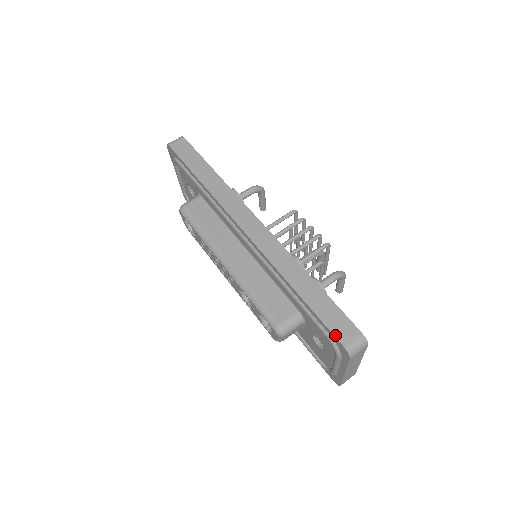
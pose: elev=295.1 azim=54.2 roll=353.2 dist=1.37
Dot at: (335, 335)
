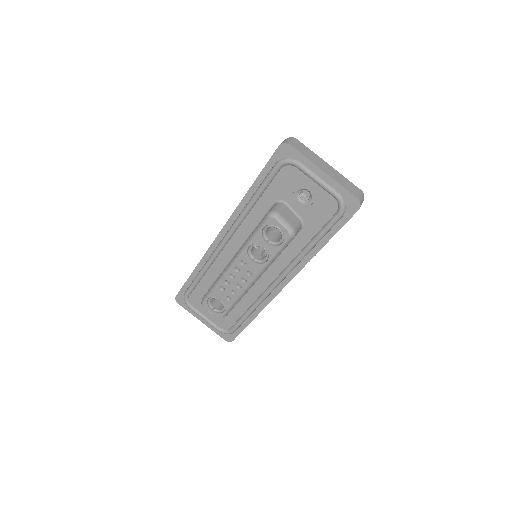
Dot at: (273, 154)
